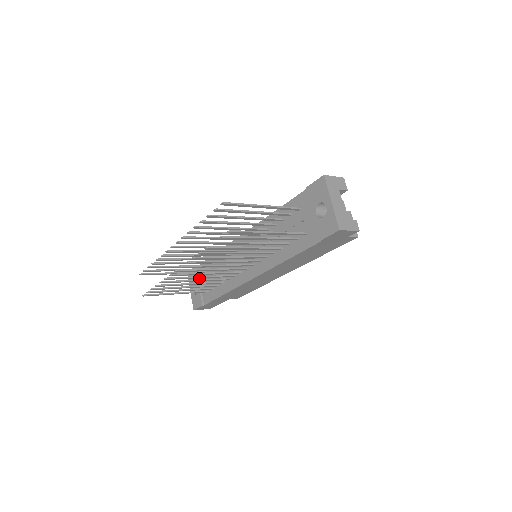
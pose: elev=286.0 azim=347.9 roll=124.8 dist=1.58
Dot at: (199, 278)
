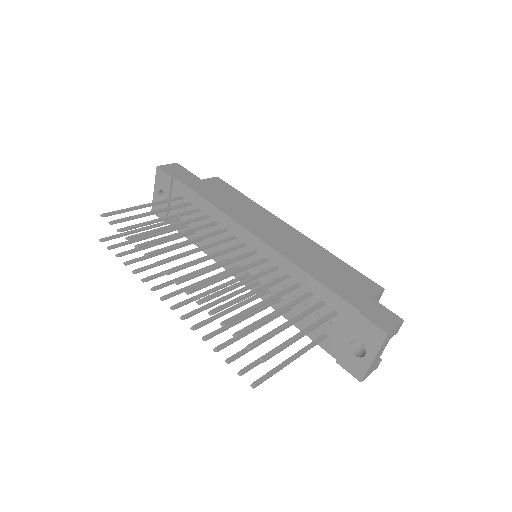
Dot at: (172, 192)
